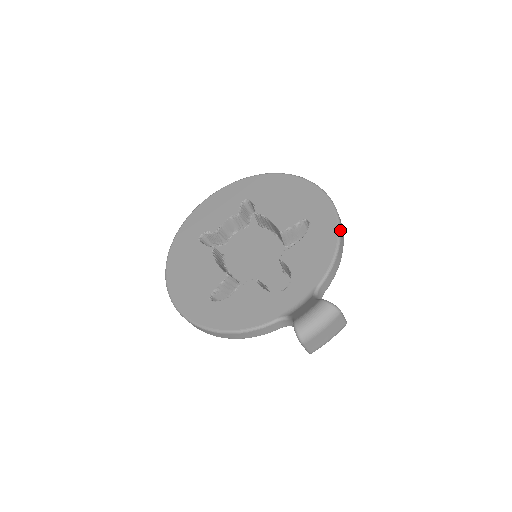
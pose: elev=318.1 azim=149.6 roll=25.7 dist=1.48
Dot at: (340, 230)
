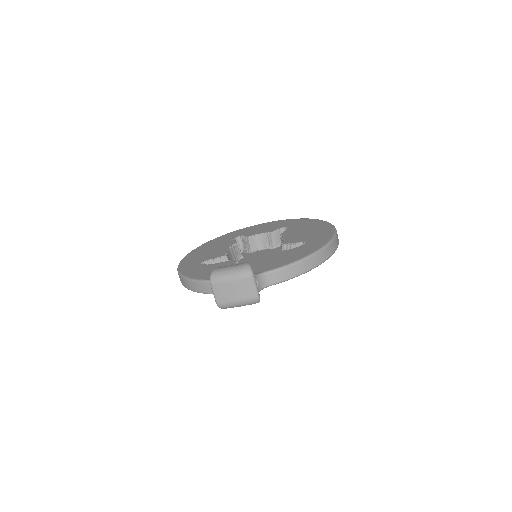
Dot at: (318, 251)
